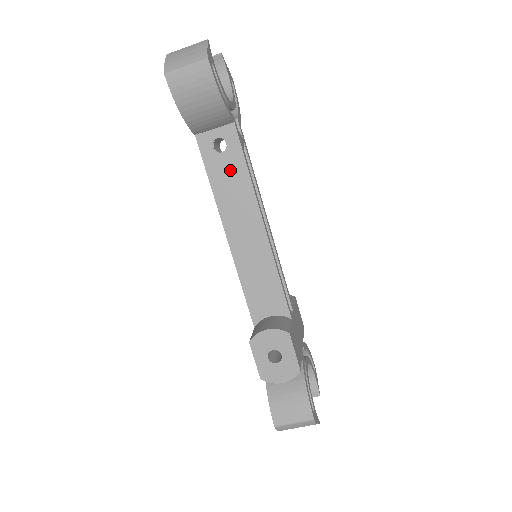
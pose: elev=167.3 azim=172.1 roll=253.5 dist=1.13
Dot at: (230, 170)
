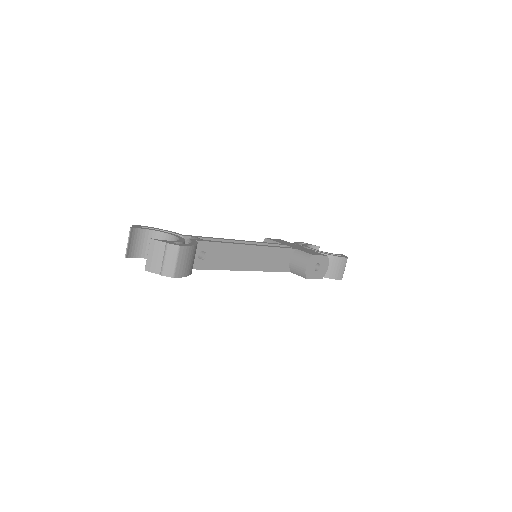
Dot at: (217, 254)
